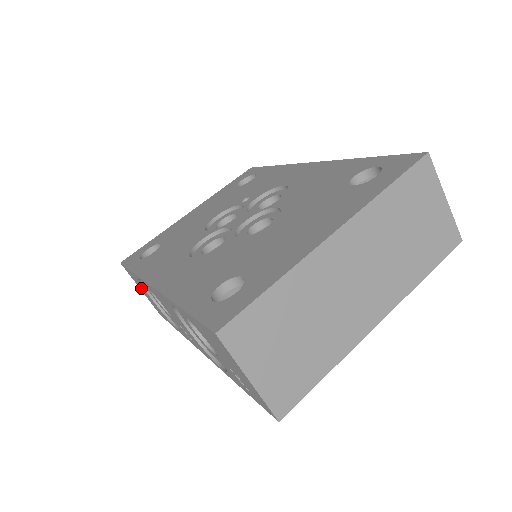
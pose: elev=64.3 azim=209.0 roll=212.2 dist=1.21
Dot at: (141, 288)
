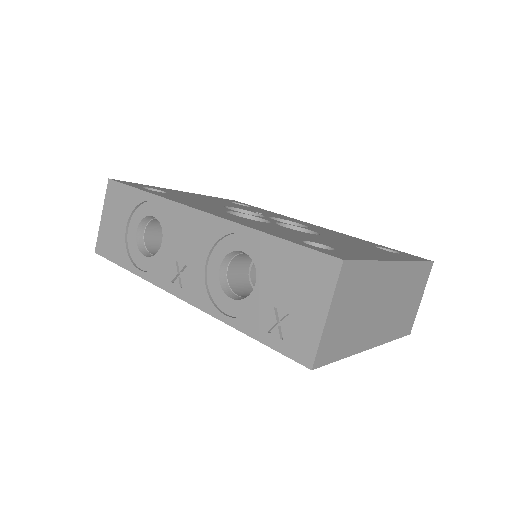
Dot at: (114, 213)
